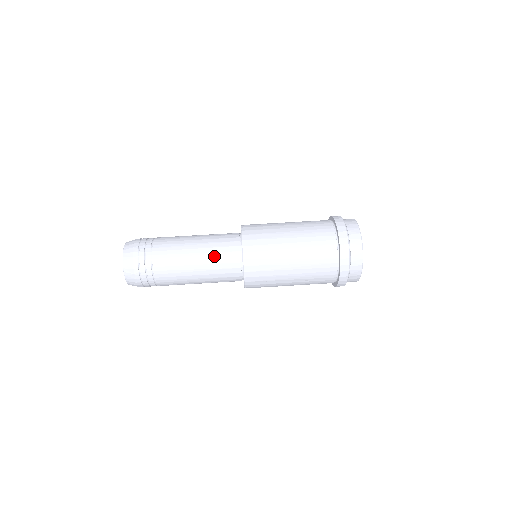
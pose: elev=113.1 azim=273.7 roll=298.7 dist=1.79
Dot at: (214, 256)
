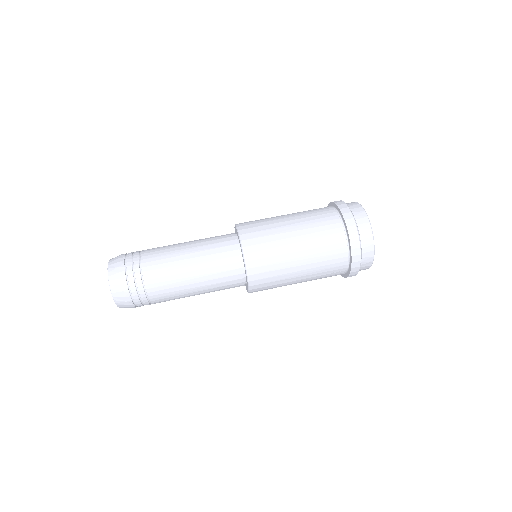
Dot at: (216, 286)
